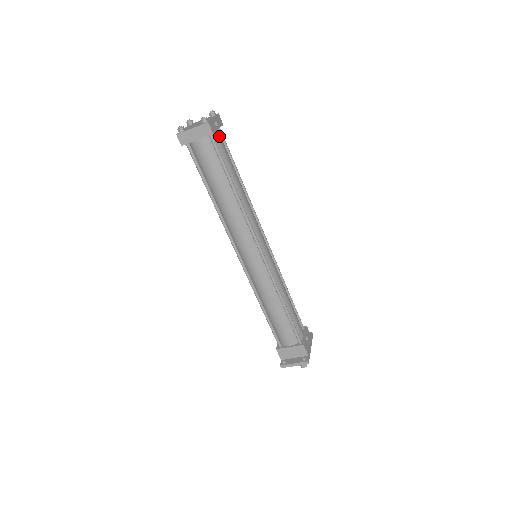
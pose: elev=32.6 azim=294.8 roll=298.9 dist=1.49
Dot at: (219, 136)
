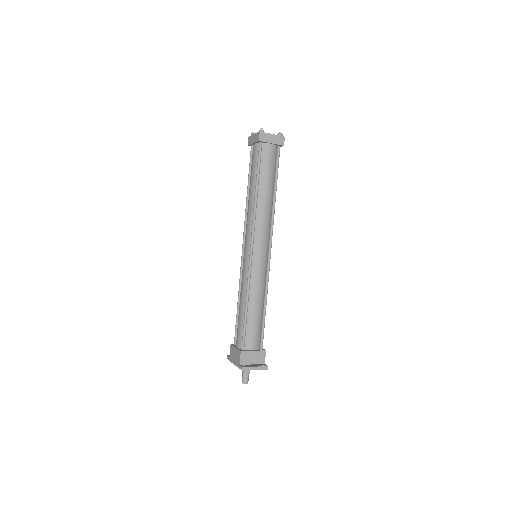
Dot at: occluded
